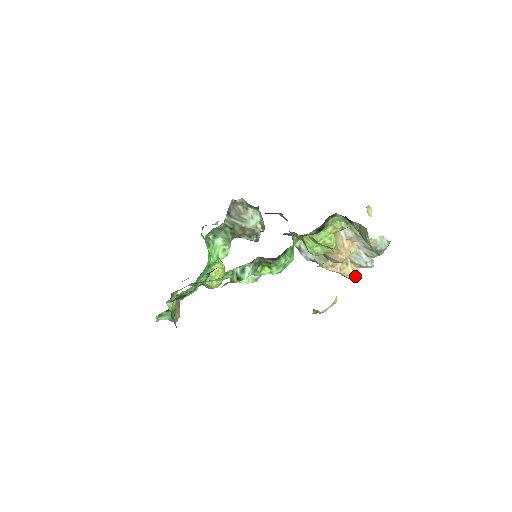
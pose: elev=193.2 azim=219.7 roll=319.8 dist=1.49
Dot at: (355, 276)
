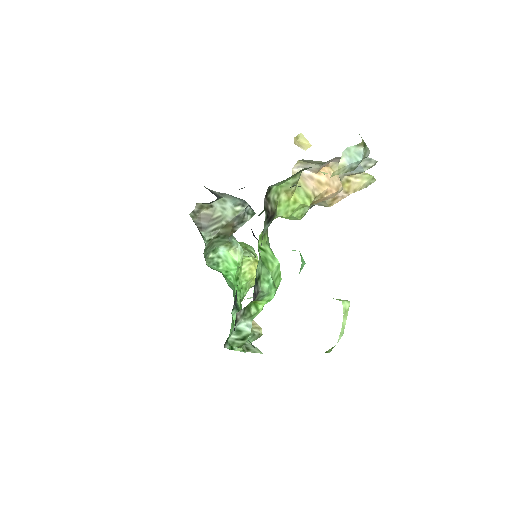
Dot at: (370, 180)
